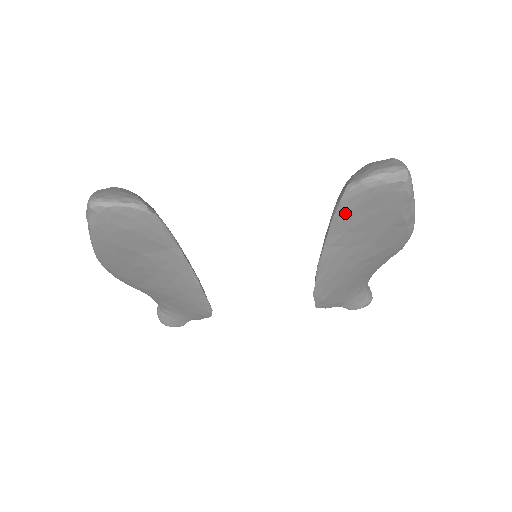
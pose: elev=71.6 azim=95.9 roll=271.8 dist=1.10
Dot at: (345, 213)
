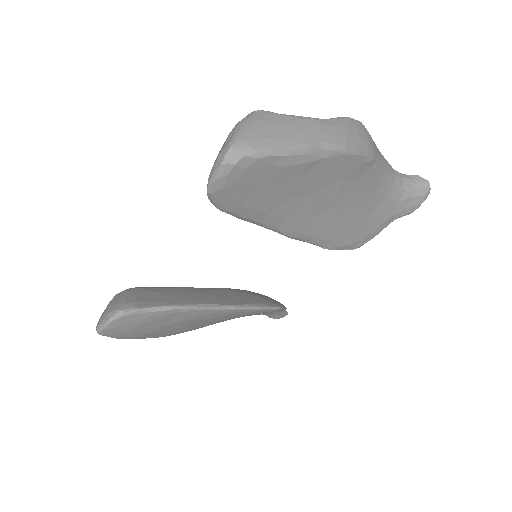
Dot at: (240, 211)
